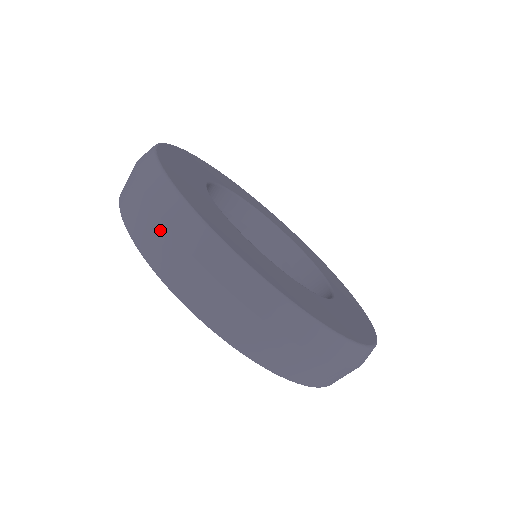
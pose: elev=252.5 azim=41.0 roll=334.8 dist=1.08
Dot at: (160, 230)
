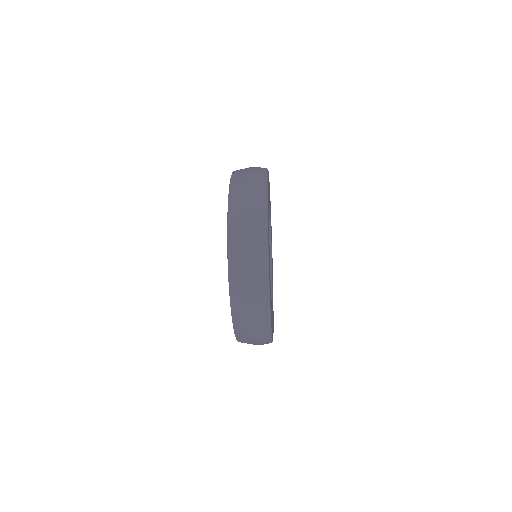
Dot at: (248, 288)
